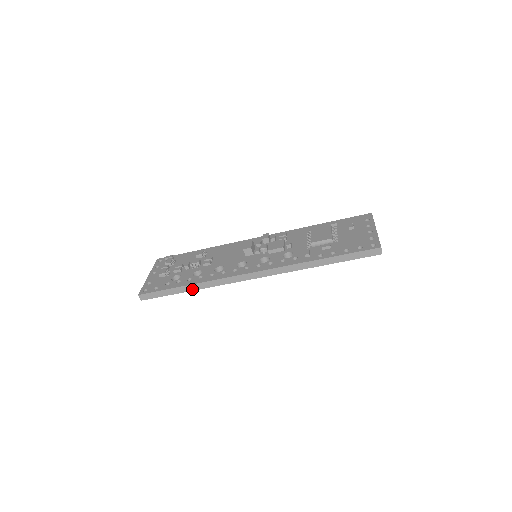
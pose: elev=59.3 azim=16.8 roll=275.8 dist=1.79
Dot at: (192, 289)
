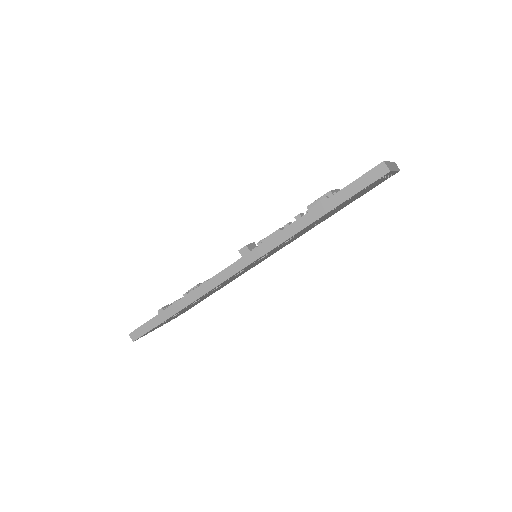
Dot at: (179, 308)
